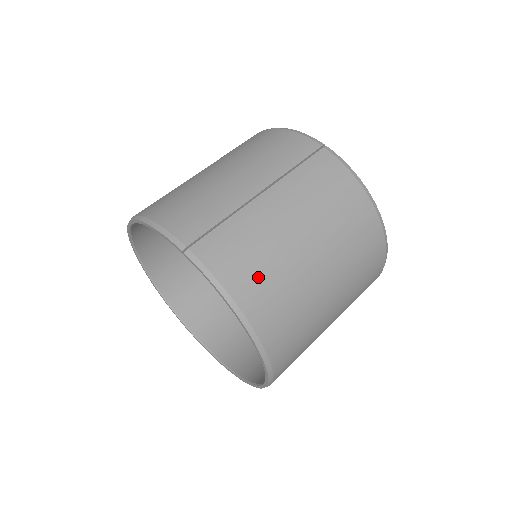
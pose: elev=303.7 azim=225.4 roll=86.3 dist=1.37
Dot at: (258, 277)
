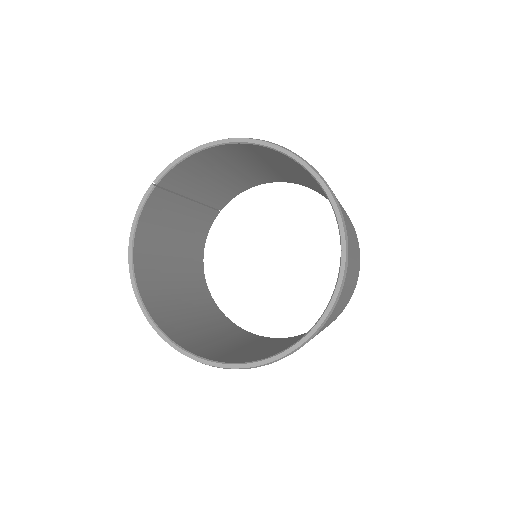
Dot at: occluded
